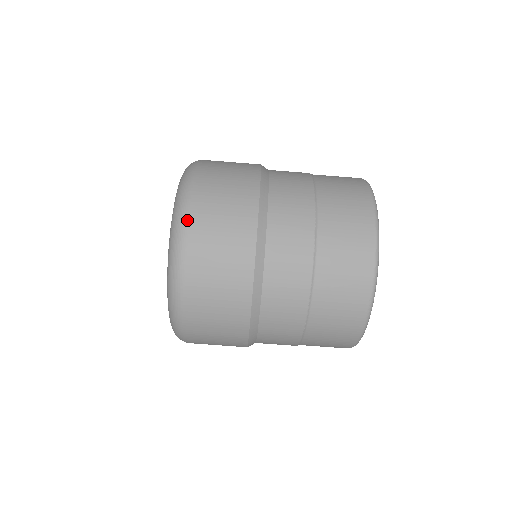
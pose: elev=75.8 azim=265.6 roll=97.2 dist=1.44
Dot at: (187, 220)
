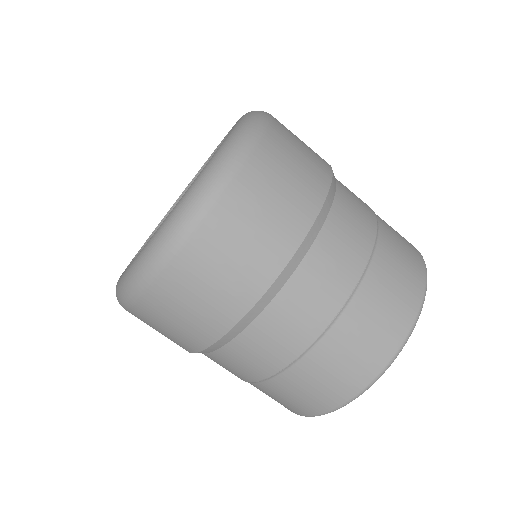
Dot at: (215, 199)
